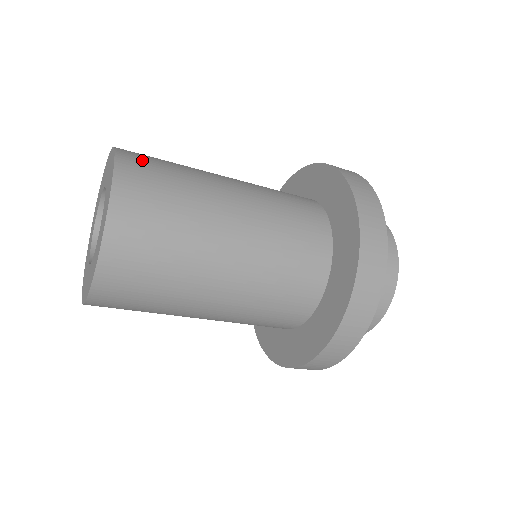
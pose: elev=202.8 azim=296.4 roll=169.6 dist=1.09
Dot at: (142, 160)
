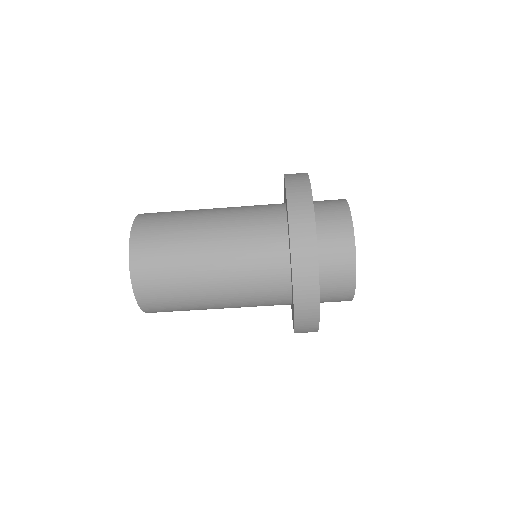
Dot at: occluded
